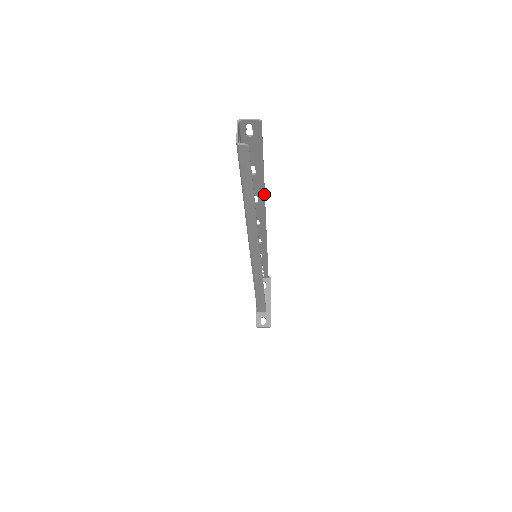
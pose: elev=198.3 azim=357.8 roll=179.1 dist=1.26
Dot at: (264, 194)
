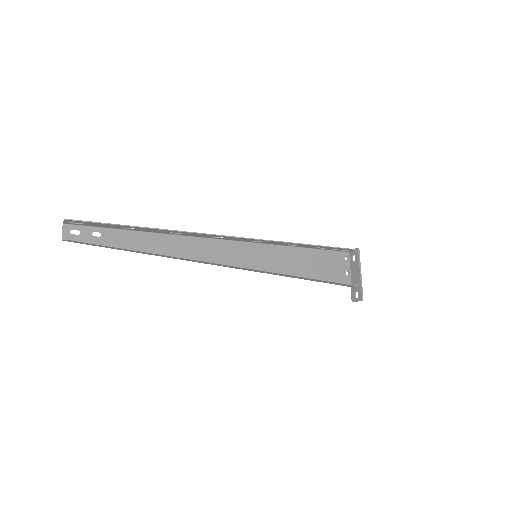
Dot at: (169, 230)
